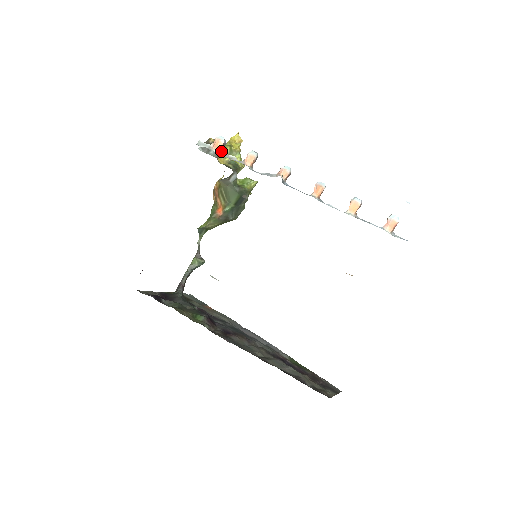
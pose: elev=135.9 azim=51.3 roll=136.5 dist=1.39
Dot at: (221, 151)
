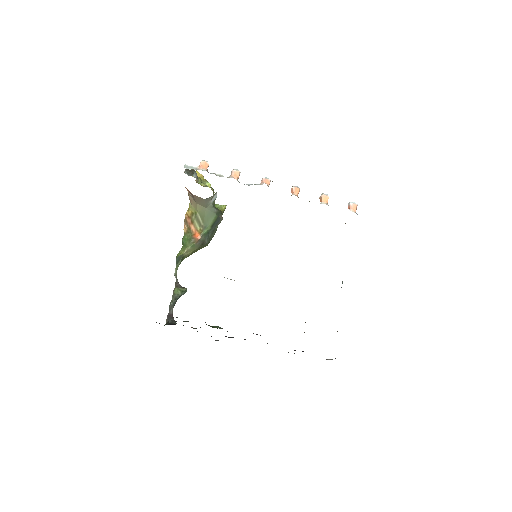
Dot at: occluded
